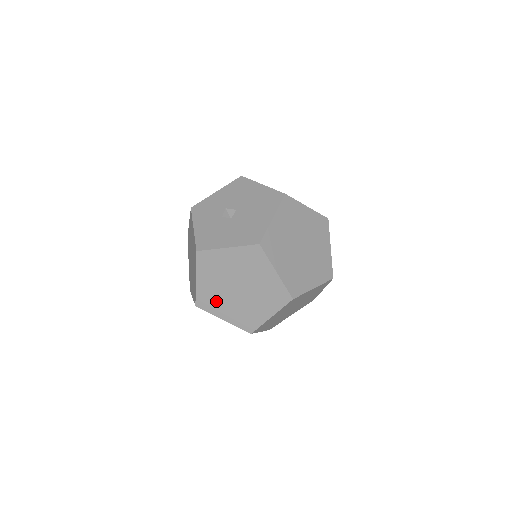
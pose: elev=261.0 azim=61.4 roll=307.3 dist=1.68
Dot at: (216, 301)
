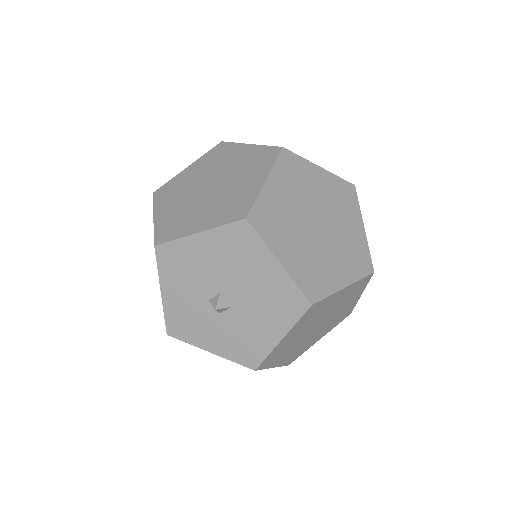
Dot at: (304, 347)
